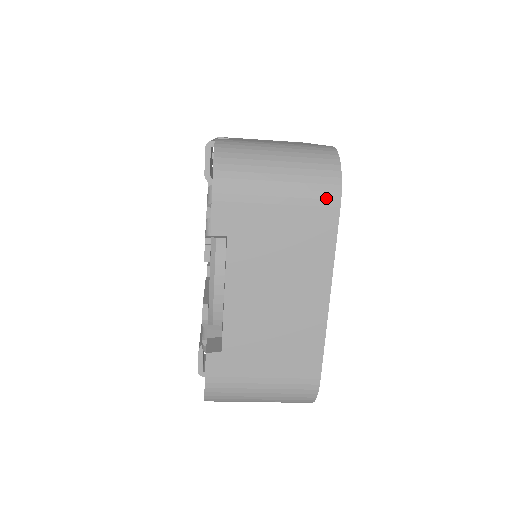
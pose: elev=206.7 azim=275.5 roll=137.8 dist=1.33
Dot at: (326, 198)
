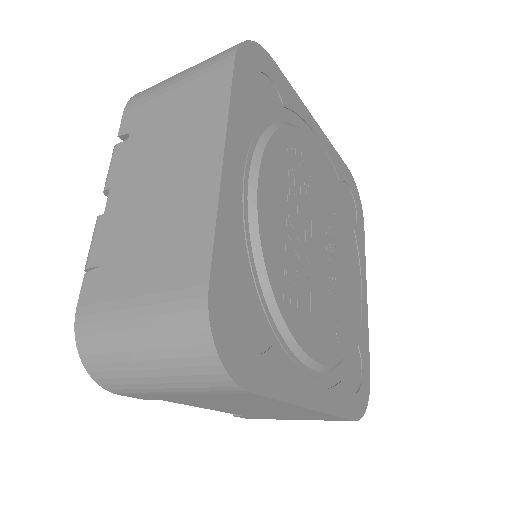
Dot at: (226, 390)
